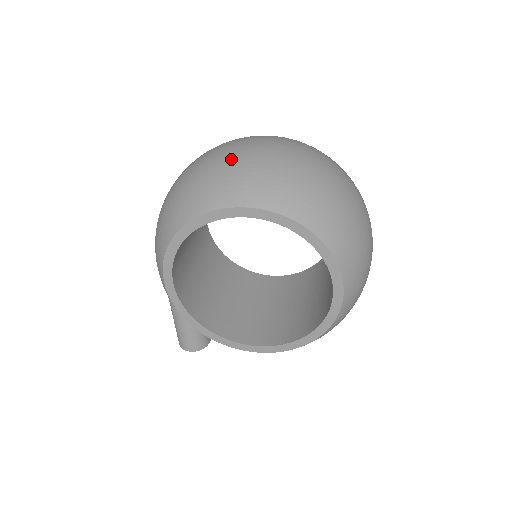
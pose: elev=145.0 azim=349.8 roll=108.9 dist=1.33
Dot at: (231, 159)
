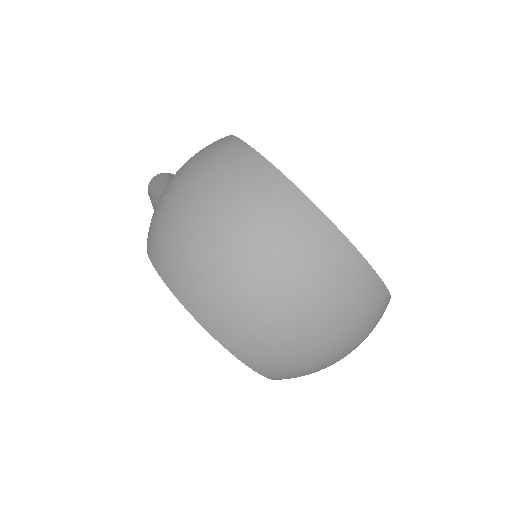
Dot at: (278, 318)
